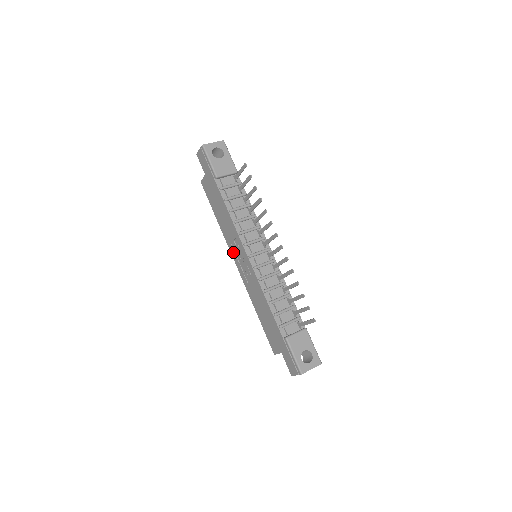
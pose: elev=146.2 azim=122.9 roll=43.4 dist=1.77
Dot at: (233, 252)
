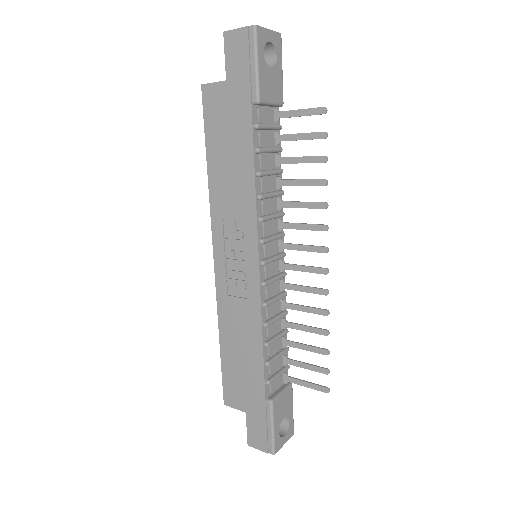
Dot at: (220, 236)
